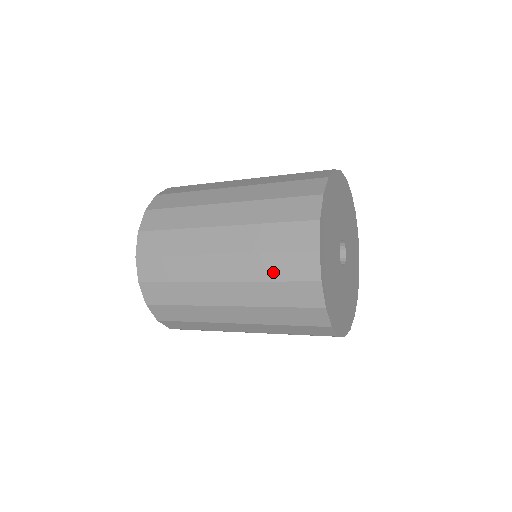
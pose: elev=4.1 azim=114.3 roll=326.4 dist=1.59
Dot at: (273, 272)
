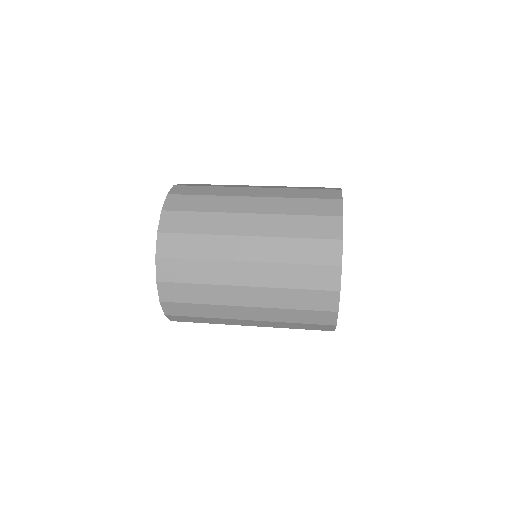
Dot at: (296, 319)
